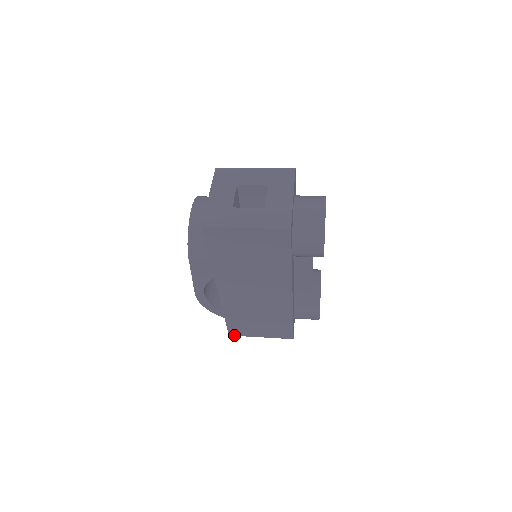
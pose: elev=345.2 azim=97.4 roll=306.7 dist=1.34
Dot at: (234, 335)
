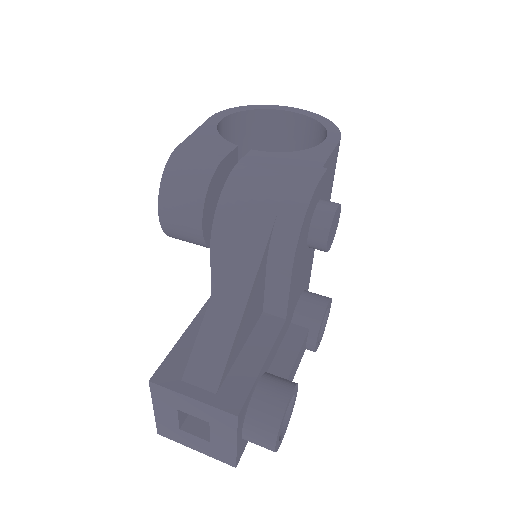
Dot at: occluded
